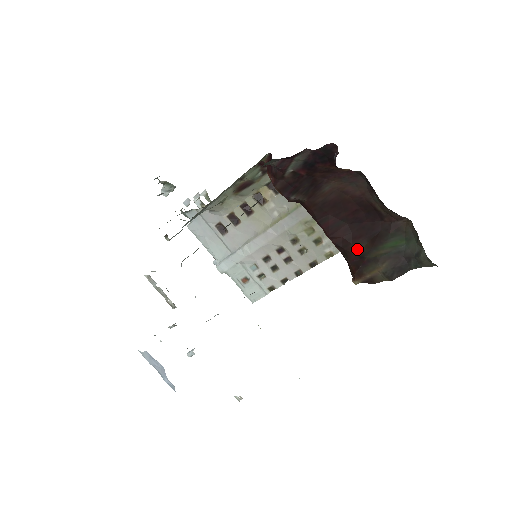
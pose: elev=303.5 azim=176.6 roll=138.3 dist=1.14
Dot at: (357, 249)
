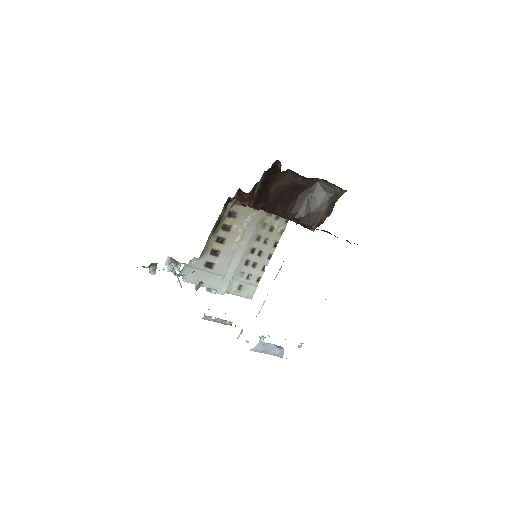
Dot at: (303, 213)
